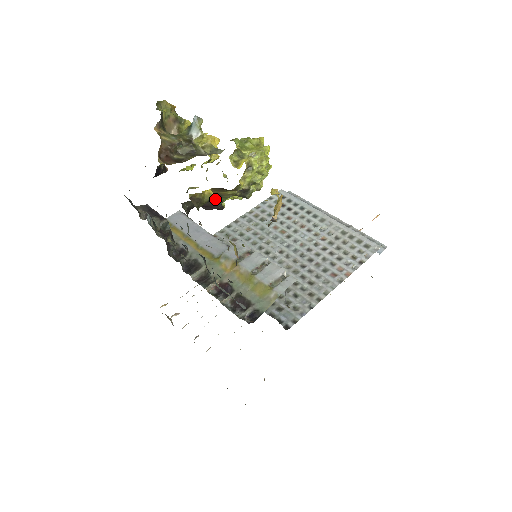
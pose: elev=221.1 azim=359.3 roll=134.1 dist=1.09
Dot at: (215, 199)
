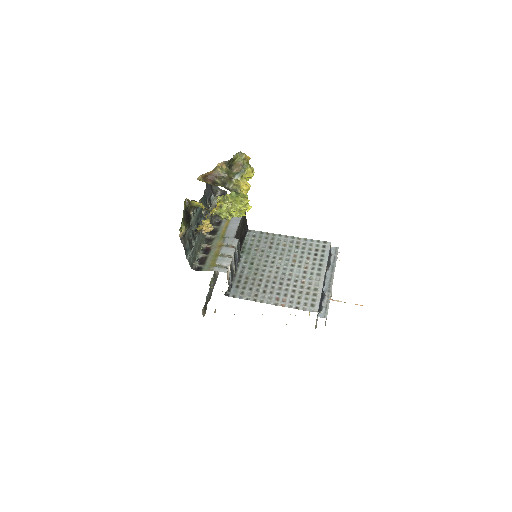
Dot at: (203, 208)
